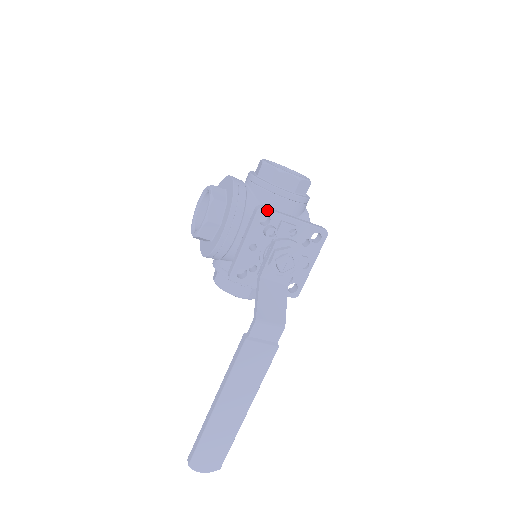
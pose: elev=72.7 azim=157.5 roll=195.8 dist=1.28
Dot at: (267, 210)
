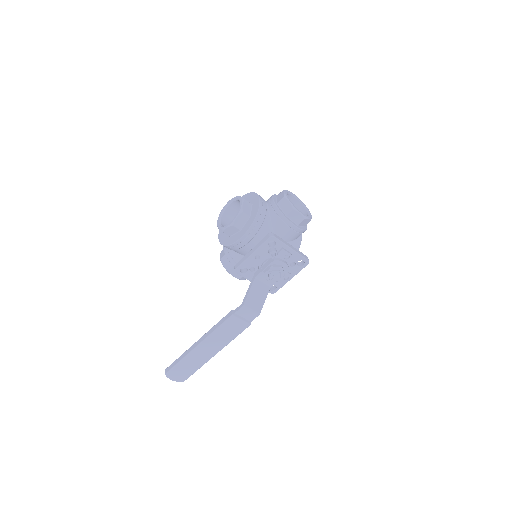
Dot at: (276, 239)
